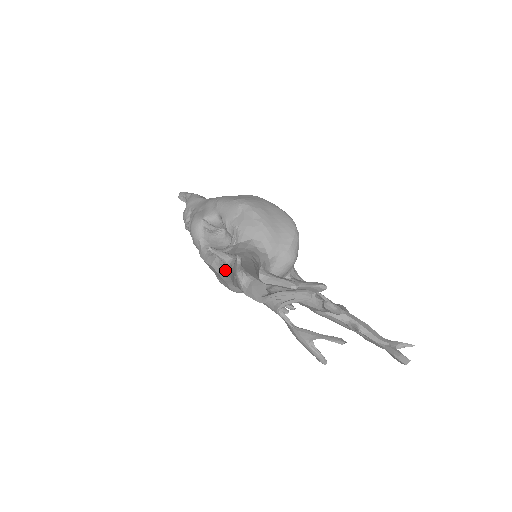
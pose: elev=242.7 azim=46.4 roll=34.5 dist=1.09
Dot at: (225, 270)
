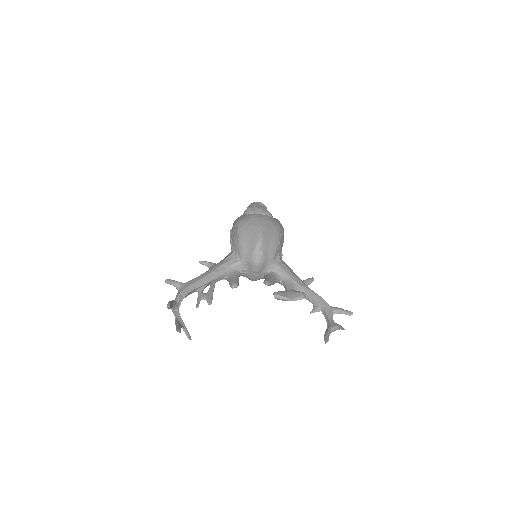
Dot at: occluded
